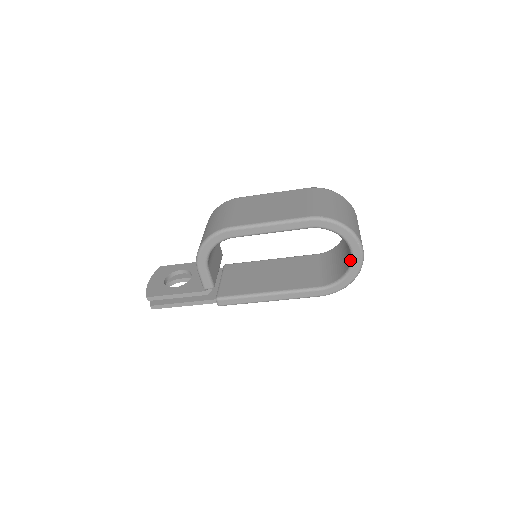
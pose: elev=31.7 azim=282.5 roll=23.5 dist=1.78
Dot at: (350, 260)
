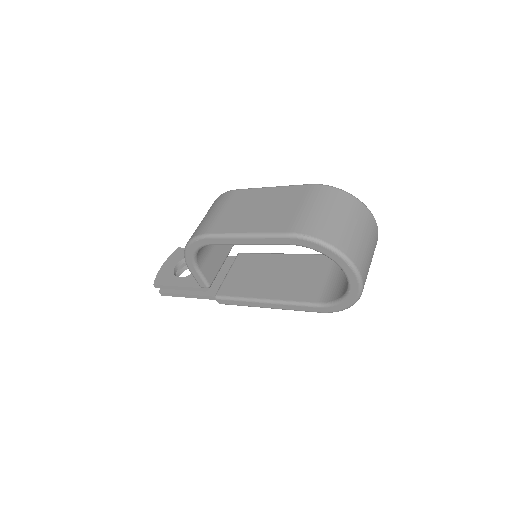
Dot at: (347, 282)
